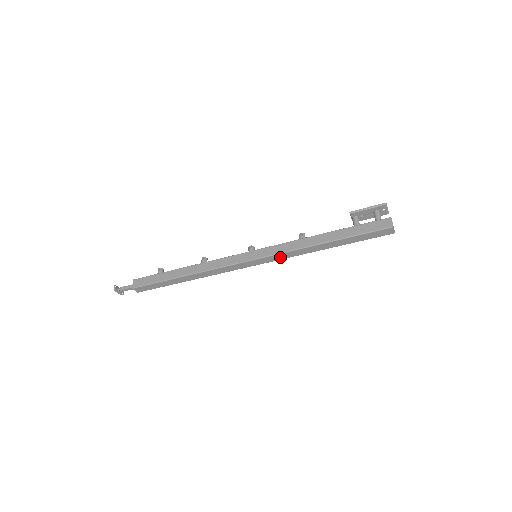
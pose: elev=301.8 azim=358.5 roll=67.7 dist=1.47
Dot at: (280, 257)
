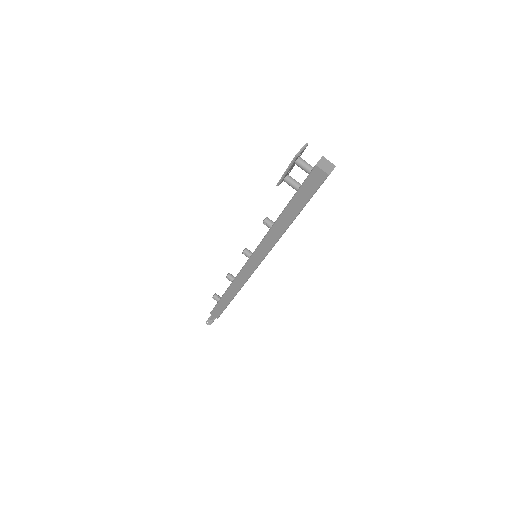
Dot at: occluded
